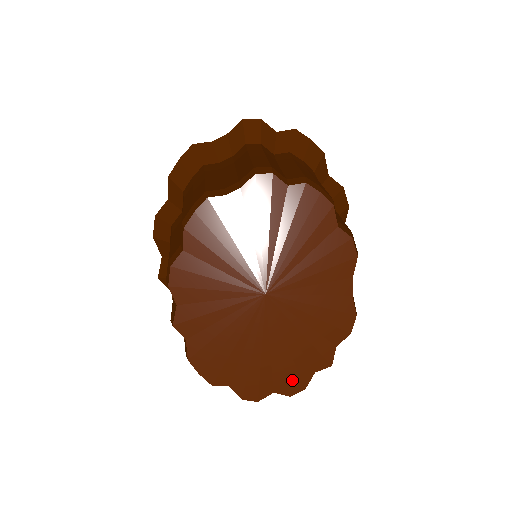
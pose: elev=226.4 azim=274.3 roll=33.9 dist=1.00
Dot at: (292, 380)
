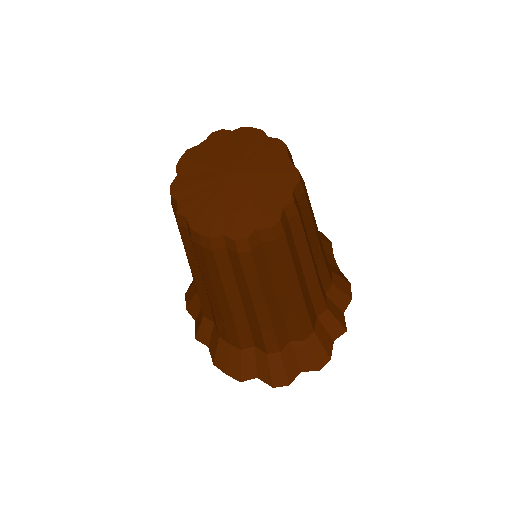
Dot at: (268, 217)
